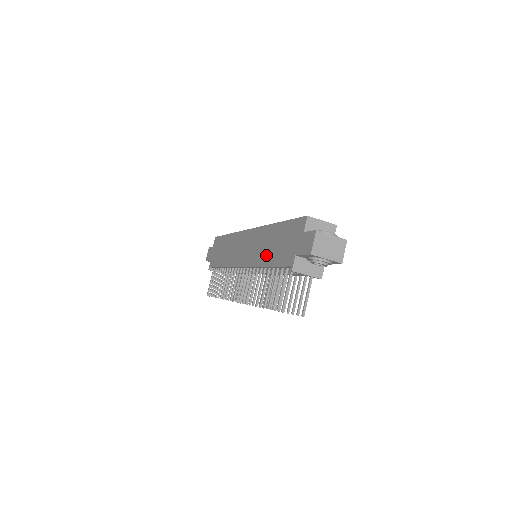
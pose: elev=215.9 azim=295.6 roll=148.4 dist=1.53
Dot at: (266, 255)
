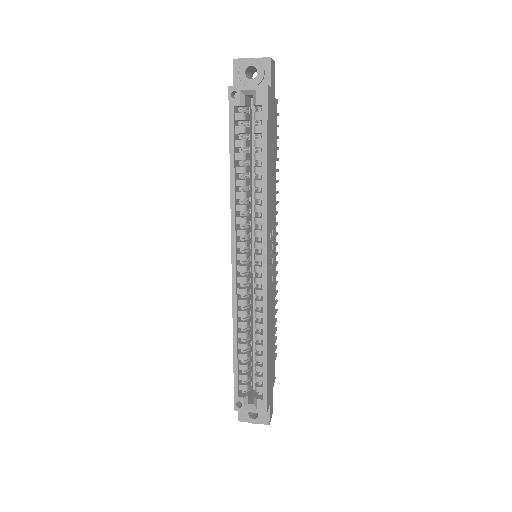
Dot at: occluded
